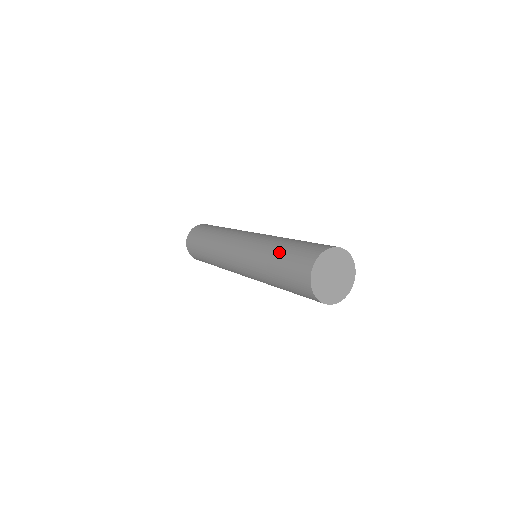
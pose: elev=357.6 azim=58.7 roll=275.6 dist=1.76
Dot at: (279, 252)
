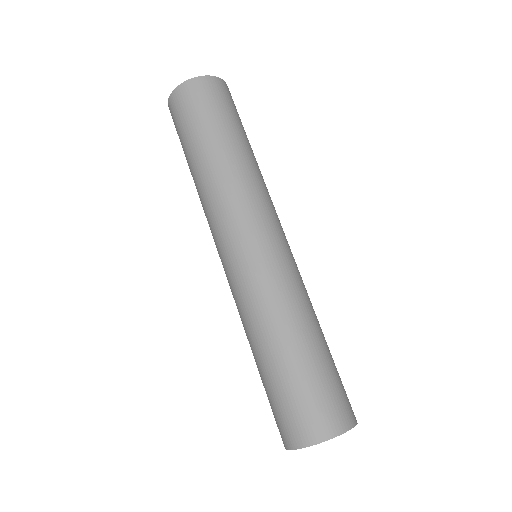
Dot at: (267, 365)
